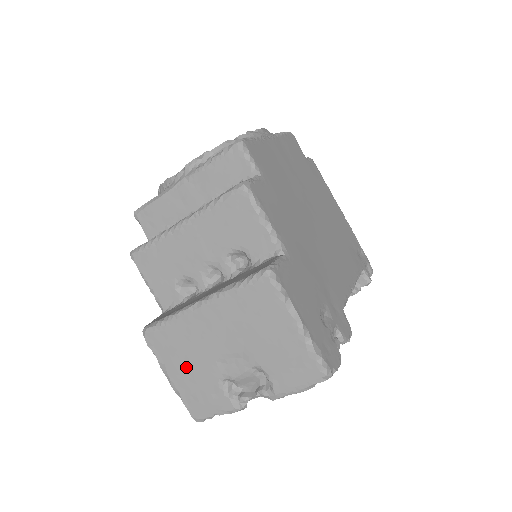
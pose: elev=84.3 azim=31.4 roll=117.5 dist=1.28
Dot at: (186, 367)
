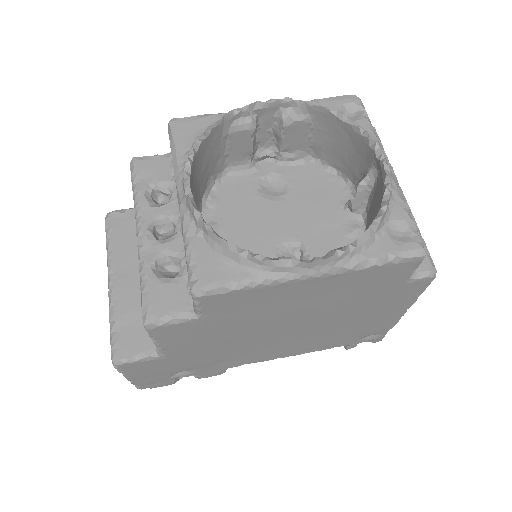
Dot at: occluded
